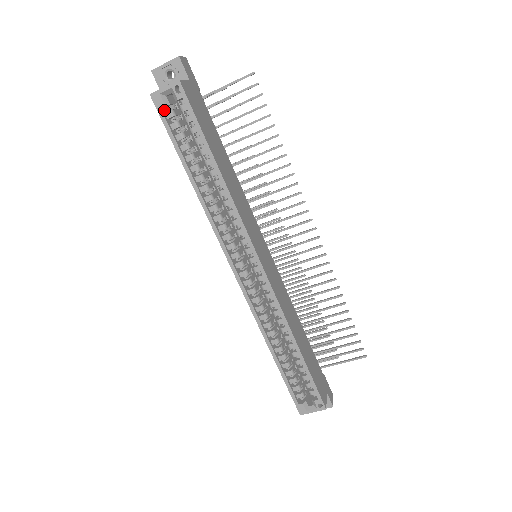
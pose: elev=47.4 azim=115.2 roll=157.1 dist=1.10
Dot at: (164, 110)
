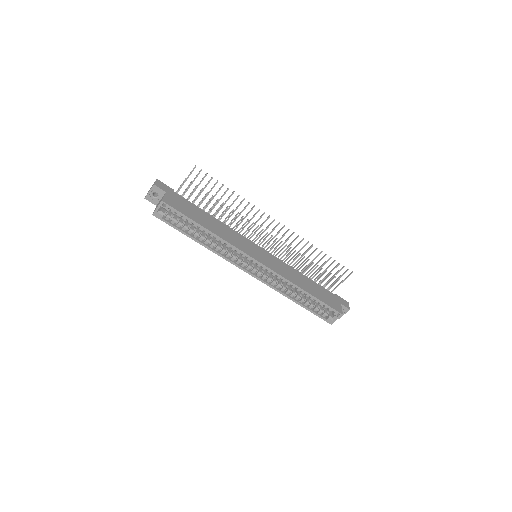
Dot at: (163, 217)
